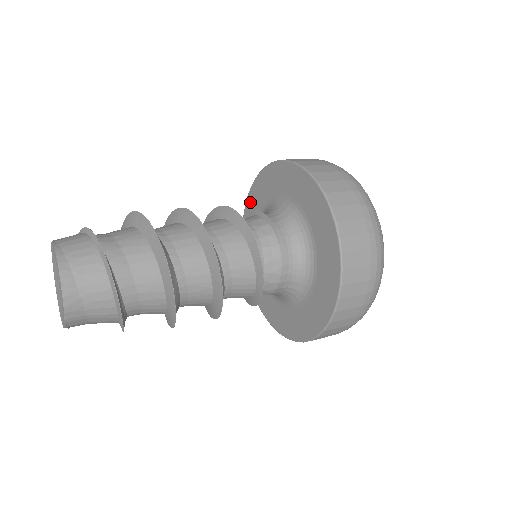
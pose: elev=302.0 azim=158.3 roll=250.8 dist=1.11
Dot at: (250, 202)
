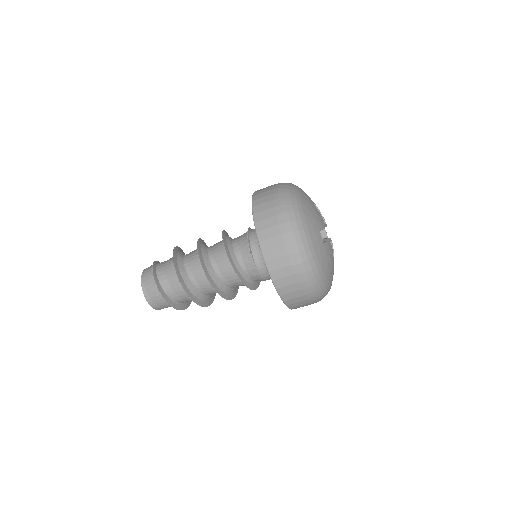
Dot at: occluded
